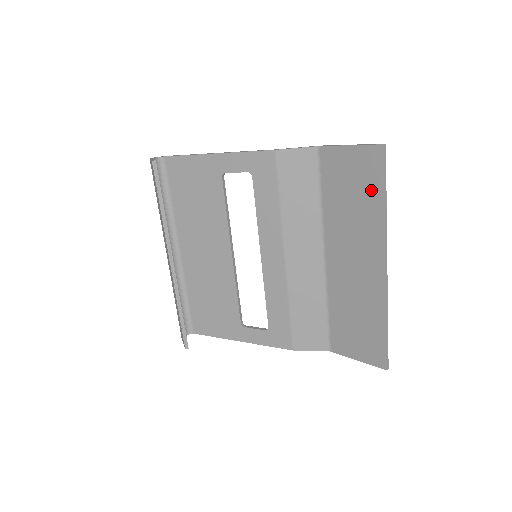
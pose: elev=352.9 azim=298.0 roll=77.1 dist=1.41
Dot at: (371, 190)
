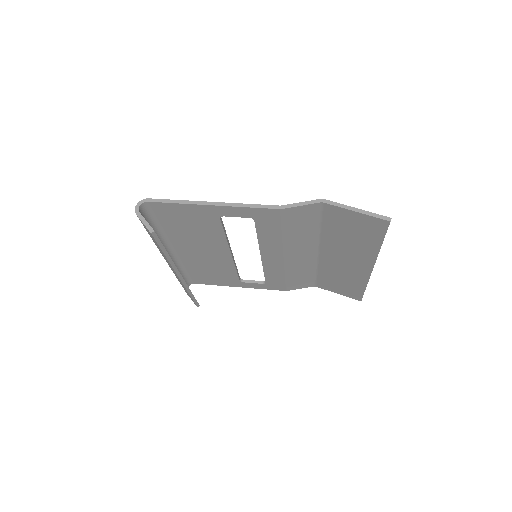
Dot at: (371, 238)
